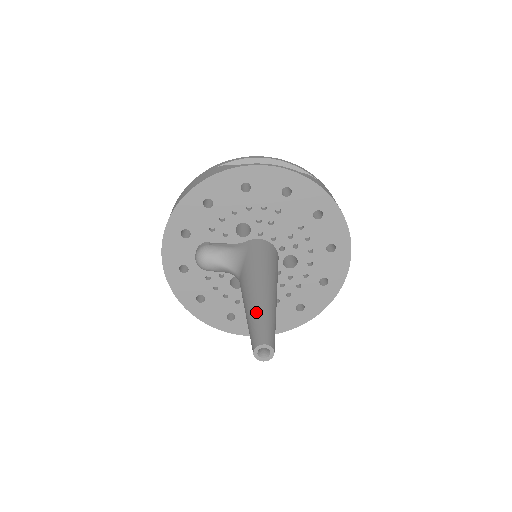
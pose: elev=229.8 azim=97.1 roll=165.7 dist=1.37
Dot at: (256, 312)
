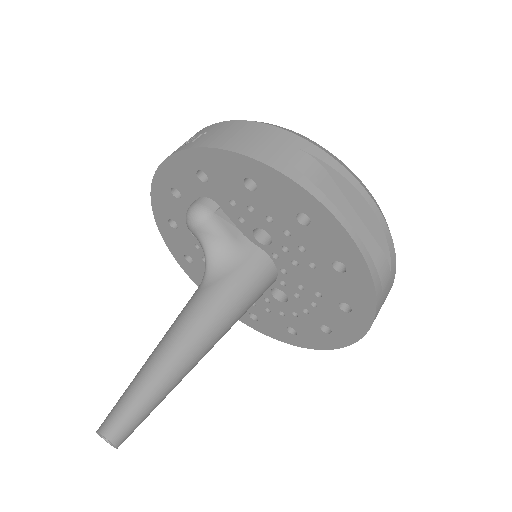
Dot at: (150, 382)
